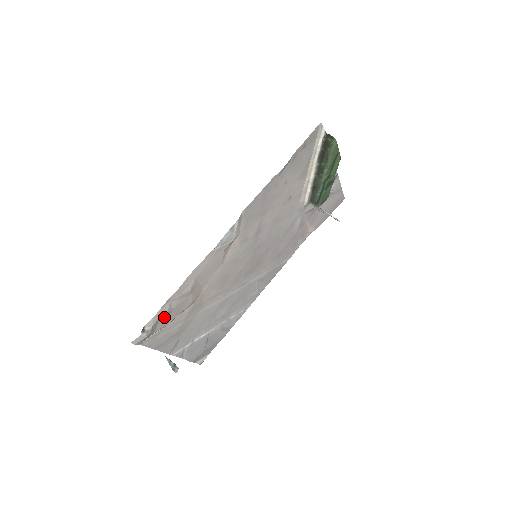
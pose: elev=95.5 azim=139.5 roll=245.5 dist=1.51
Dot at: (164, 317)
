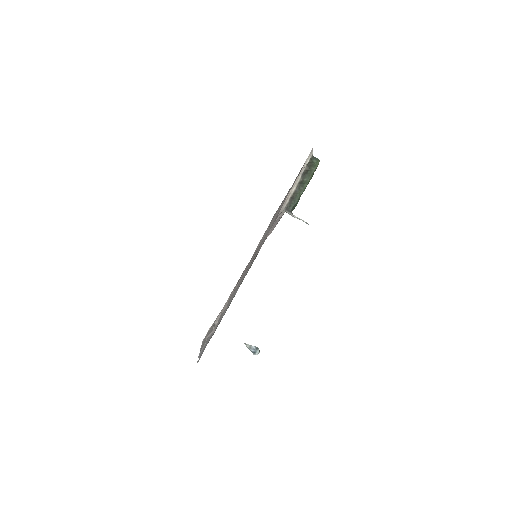
Dot at: occluded
